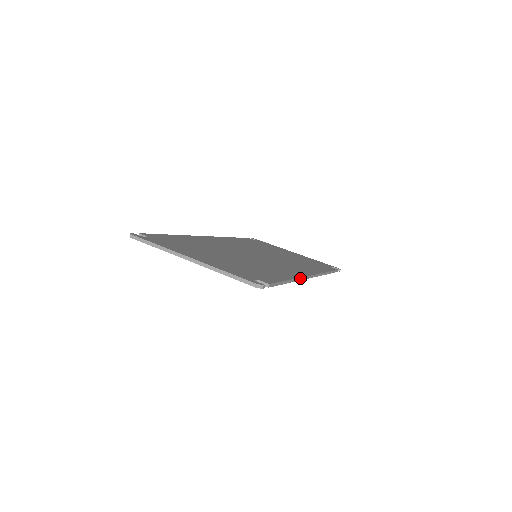
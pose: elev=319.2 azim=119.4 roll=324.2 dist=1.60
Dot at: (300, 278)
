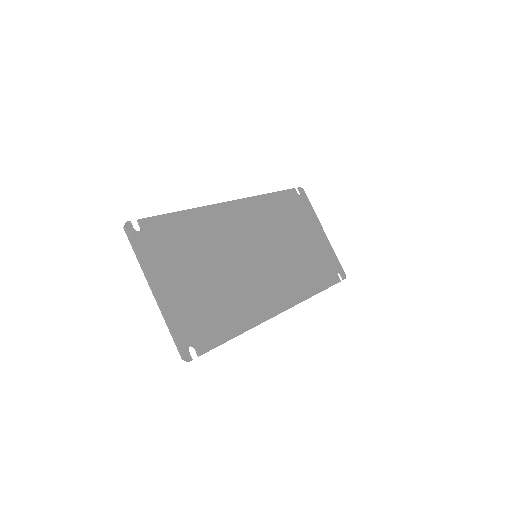
Dot at: (259, 324)
